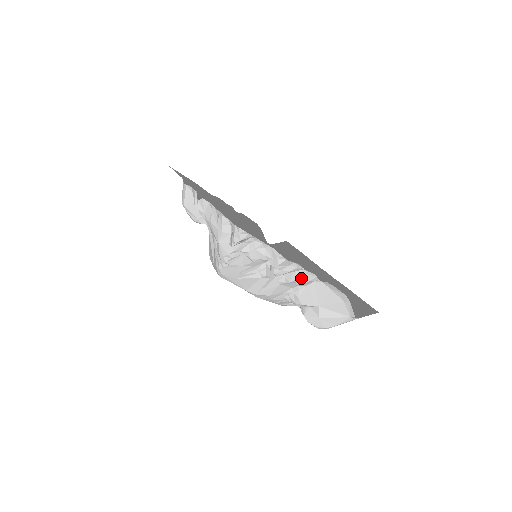
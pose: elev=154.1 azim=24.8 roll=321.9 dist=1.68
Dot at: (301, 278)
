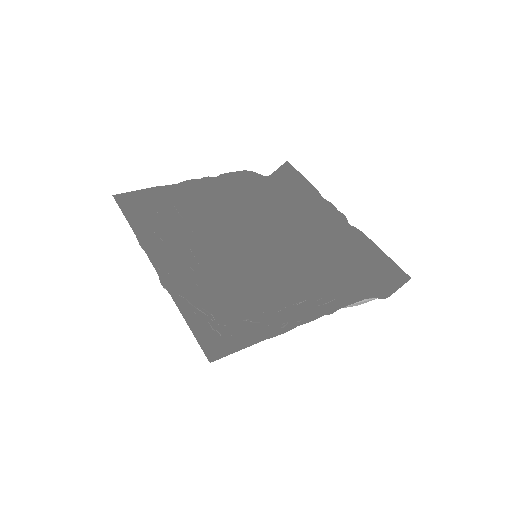
Dot at: occluded
